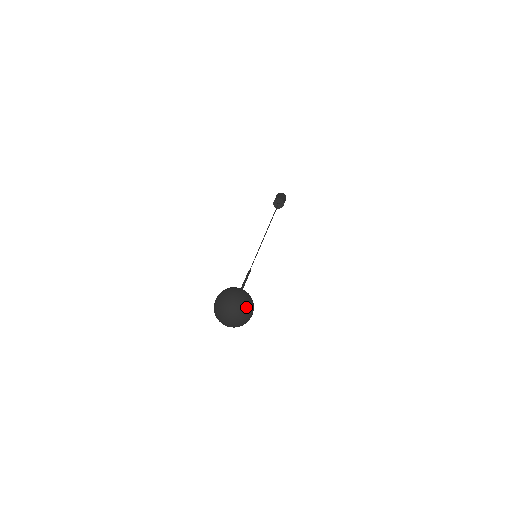
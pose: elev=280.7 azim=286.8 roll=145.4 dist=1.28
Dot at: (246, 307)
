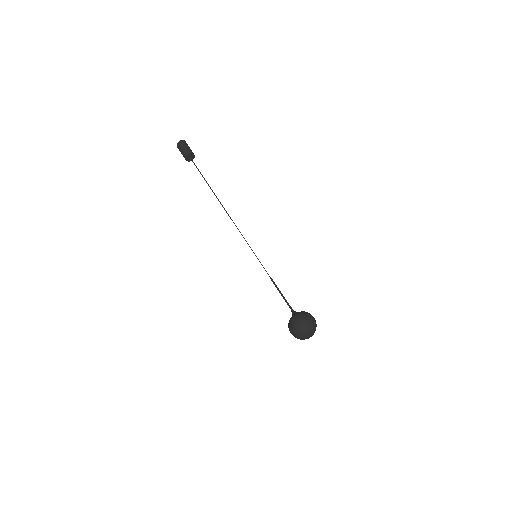
Dot at: (314, 325)
